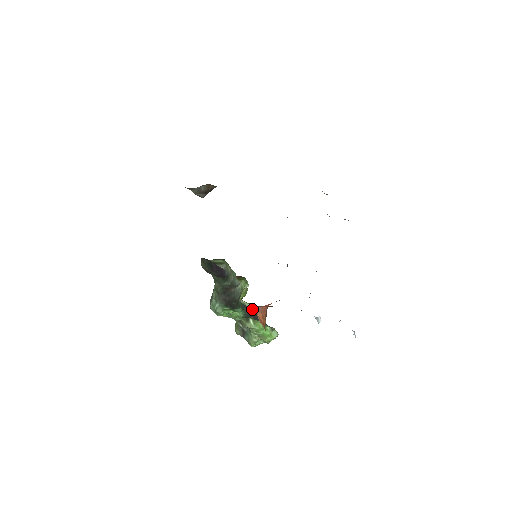
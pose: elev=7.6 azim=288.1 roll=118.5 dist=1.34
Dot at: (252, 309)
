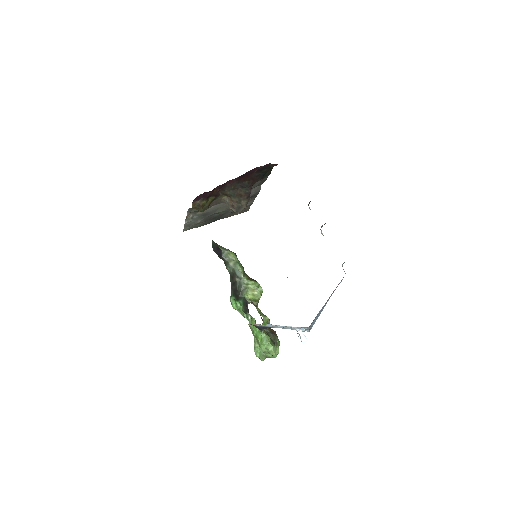
Dot at: (248, 303)
